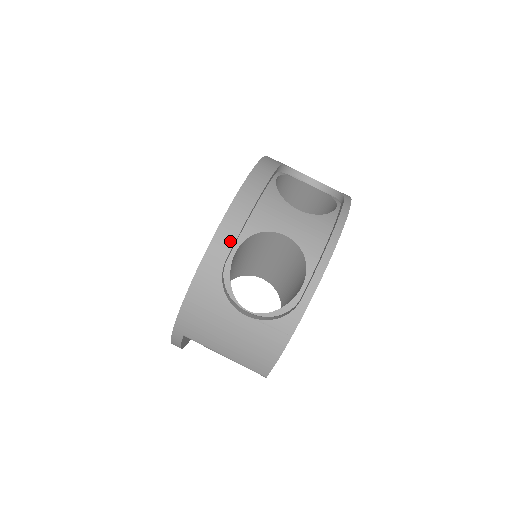
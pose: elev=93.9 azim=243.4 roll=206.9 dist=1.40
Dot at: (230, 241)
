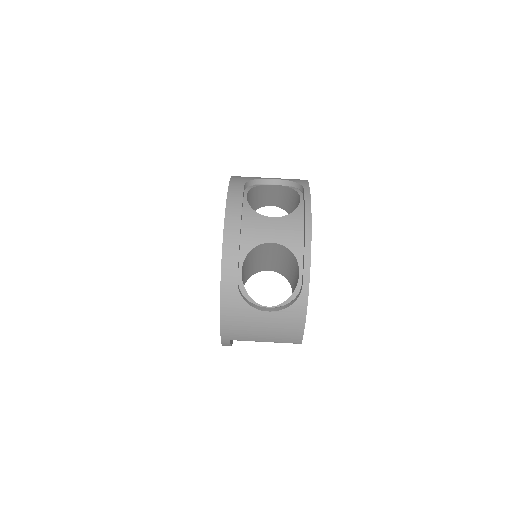
Dot at: (234, 266)
